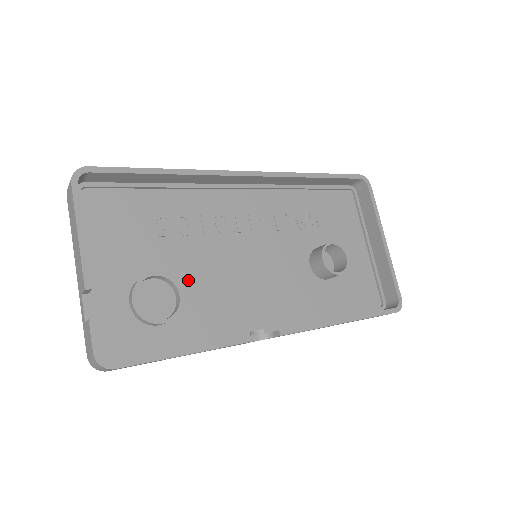
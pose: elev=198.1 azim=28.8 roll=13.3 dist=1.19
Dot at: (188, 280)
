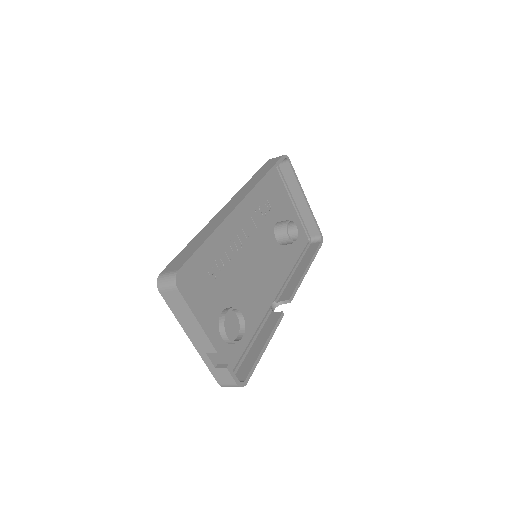
Dot at: (237, 300)
